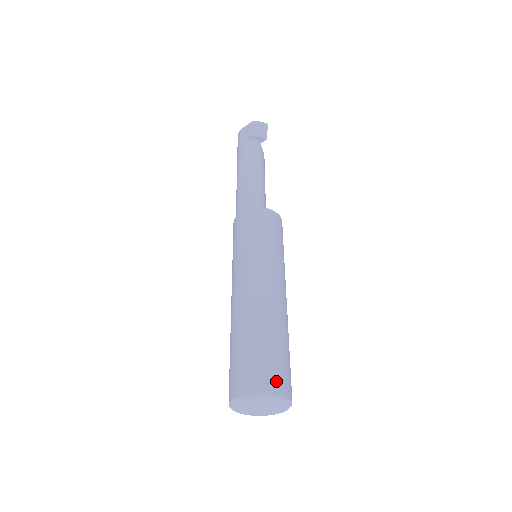
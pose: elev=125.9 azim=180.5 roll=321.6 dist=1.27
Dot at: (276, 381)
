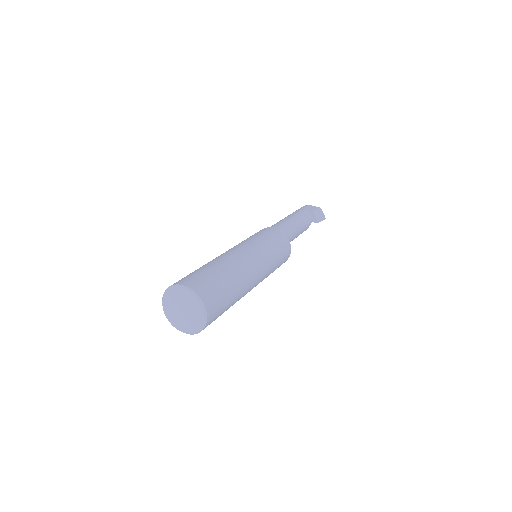
Dot at: (212, 304)
